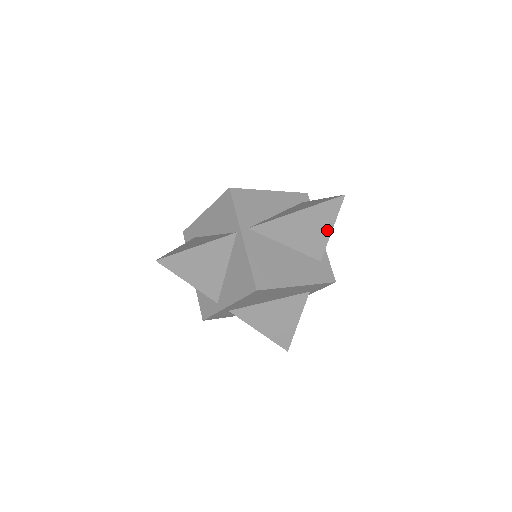
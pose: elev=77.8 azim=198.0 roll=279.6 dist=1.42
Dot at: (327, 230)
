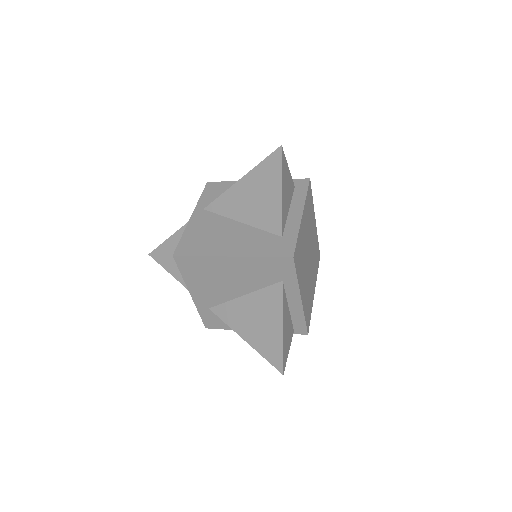
Dot at: (276, 194)
